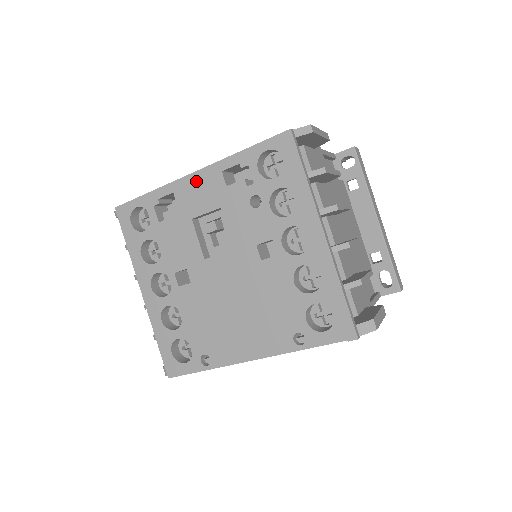
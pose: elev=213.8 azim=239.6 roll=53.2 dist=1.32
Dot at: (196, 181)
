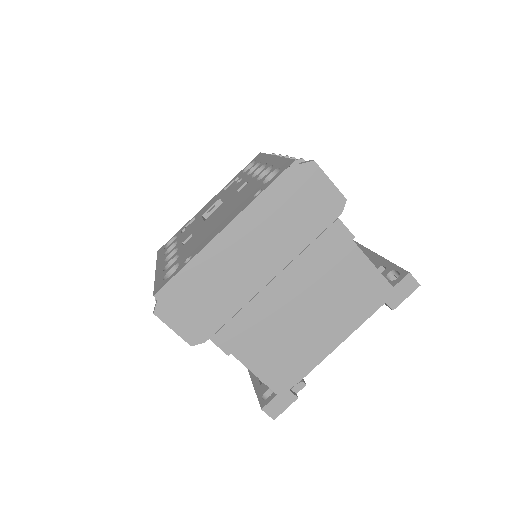
Dot at: (209, 203)
